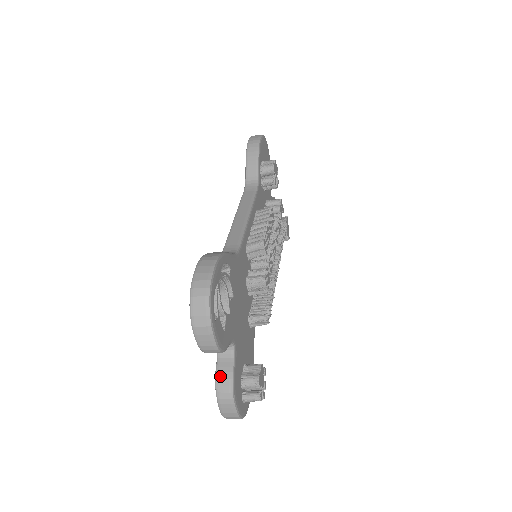
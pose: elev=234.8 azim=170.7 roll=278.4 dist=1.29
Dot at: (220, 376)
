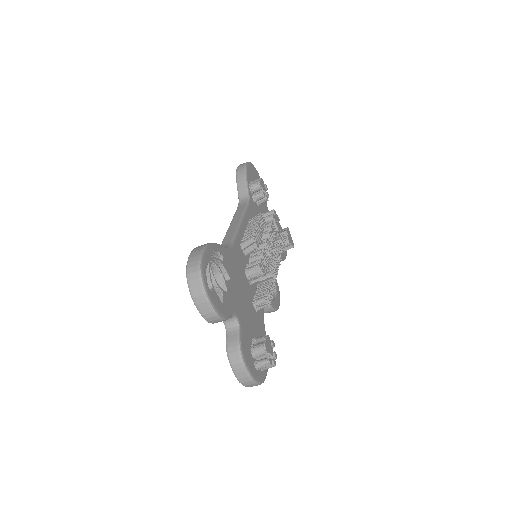
Dot at: (229, 345)
